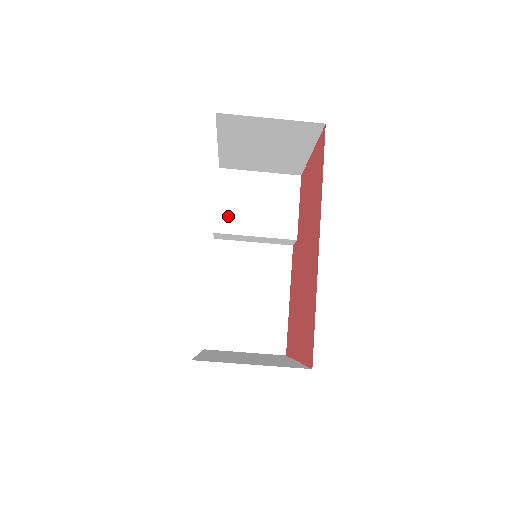
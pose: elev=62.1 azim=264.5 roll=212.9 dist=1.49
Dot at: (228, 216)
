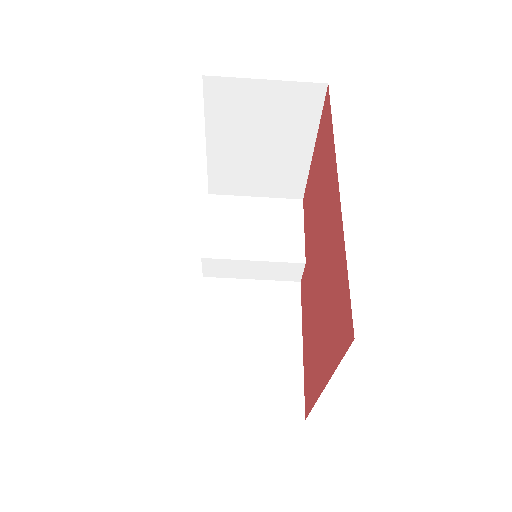
Dot at: (219, 240)
